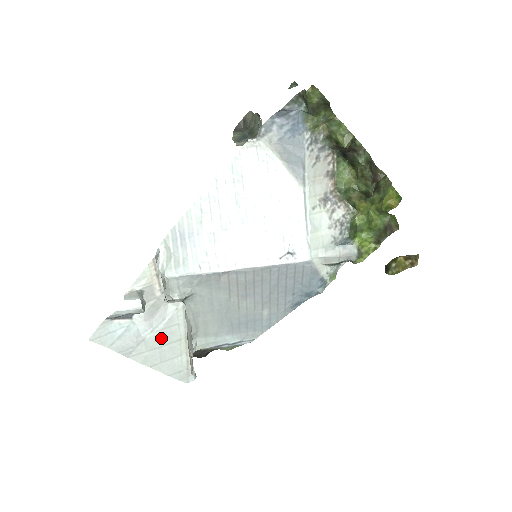
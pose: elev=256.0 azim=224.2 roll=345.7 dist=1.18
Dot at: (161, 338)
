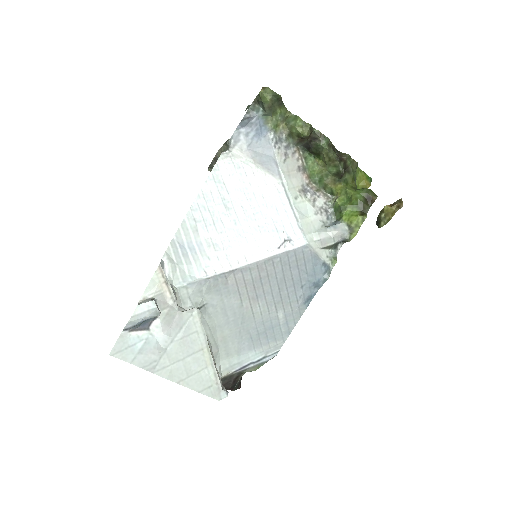
Dot at: (182, 348)
